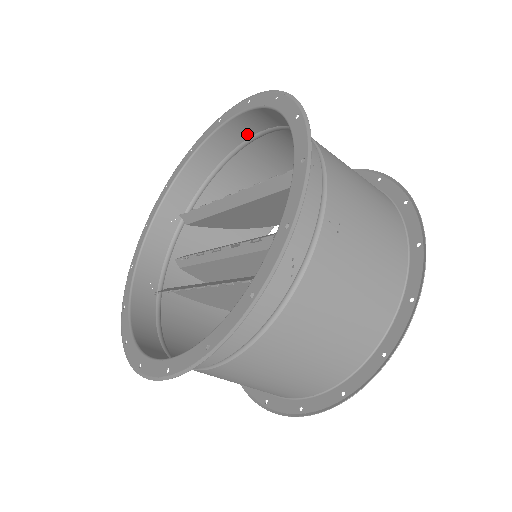
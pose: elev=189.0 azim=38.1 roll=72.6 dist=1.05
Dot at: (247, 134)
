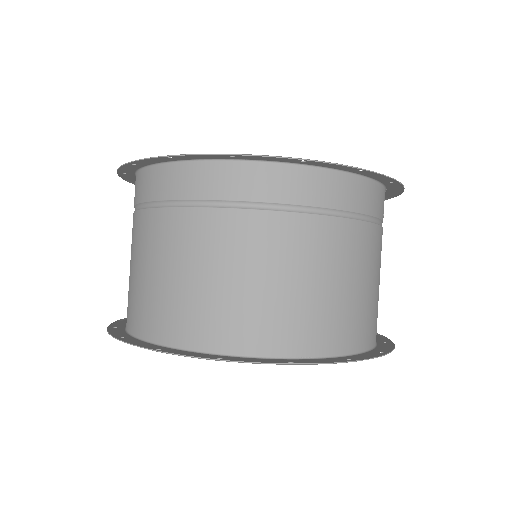
Dot at: occluded
